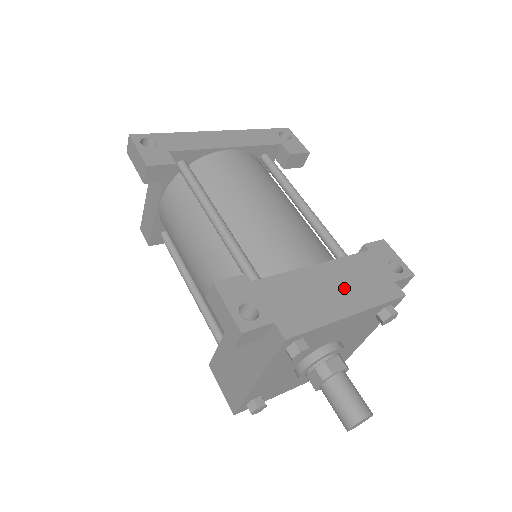
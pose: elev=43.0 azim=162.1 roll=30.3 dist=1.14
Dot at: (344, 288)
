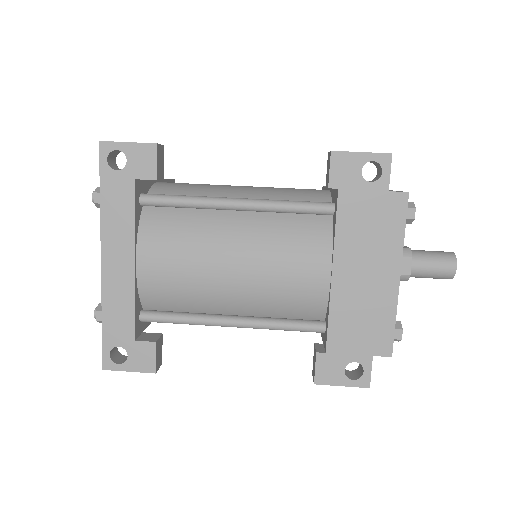
Dot at: (370, 262)
